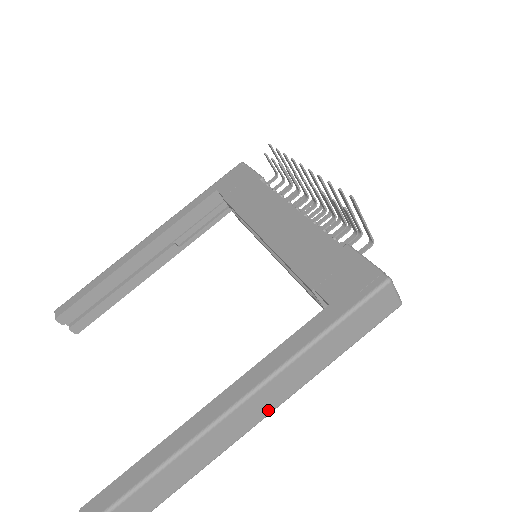
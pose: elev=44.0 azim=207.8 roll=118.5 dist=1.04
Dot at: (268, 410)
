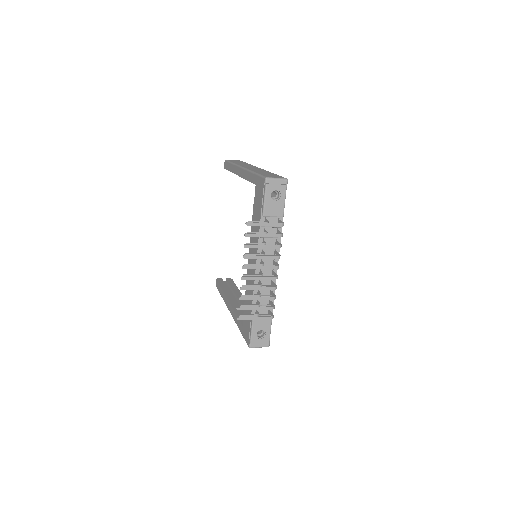
Dot at: occluded
